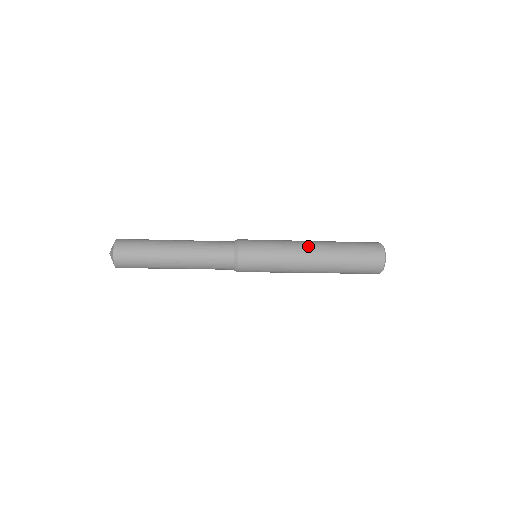
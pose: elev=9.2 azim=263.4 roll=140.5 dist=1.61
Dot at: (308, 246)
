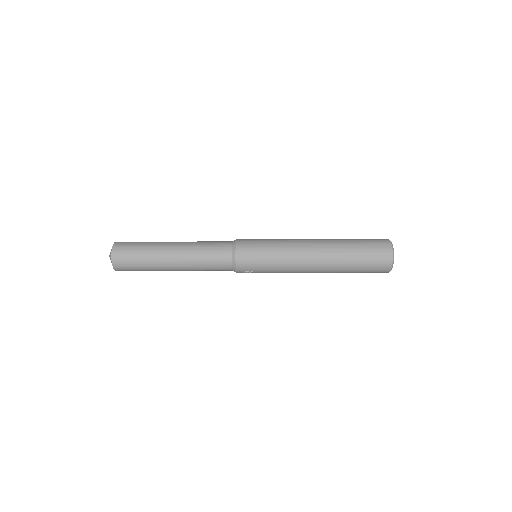
Dot at: (308, 239)
